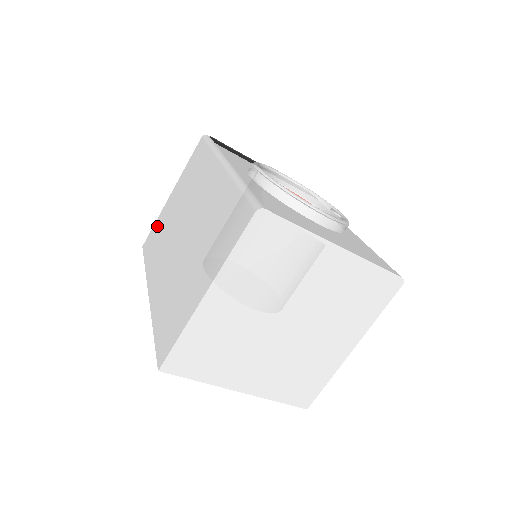
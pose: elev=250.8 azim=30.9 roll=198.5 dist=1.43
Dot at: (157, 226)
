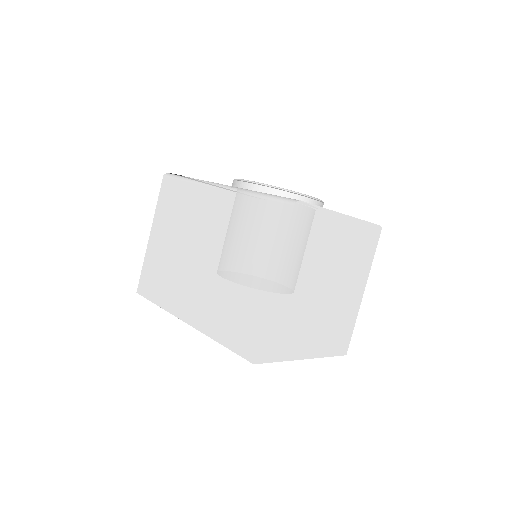
Dot at: (149, 267)
